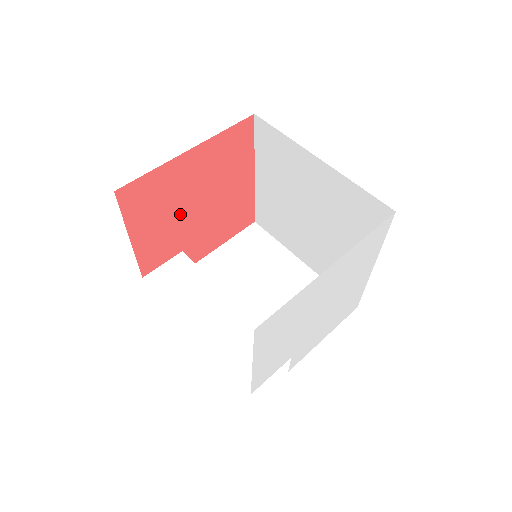
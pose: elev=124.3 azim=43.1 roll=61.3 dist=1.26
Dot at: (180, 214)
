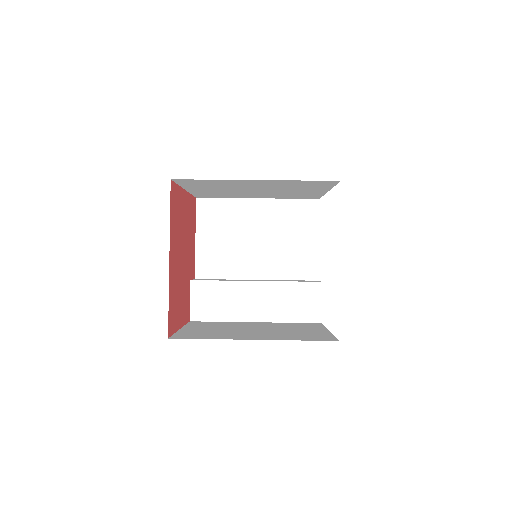
Dot at: (182, 277)
